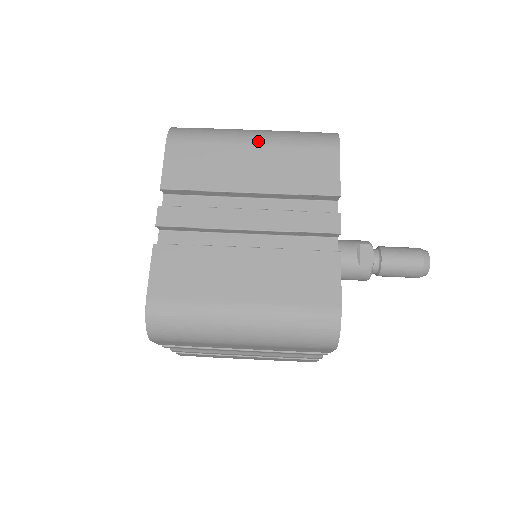
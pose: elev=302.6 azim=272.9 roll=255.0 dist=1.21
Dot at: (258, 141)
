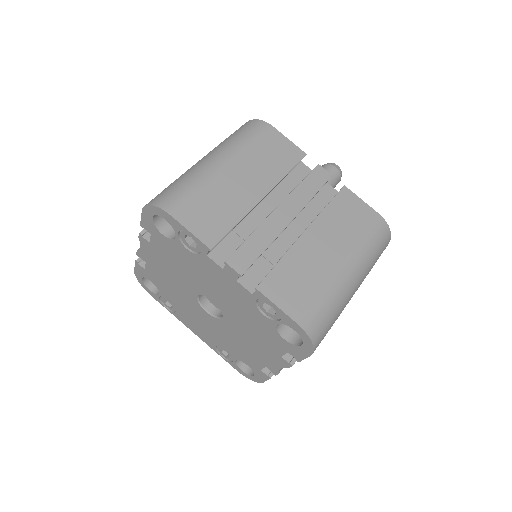
Dot at: (225, 161)
